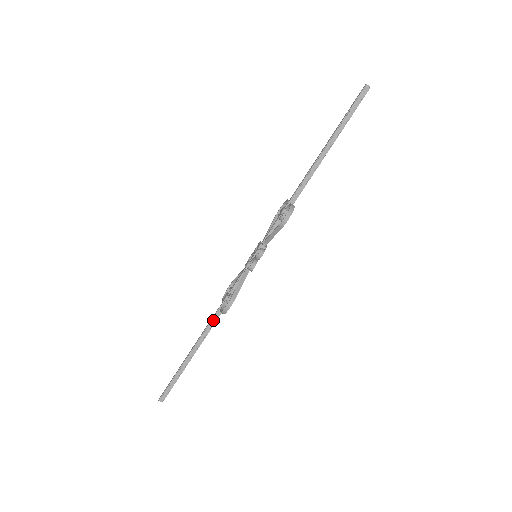
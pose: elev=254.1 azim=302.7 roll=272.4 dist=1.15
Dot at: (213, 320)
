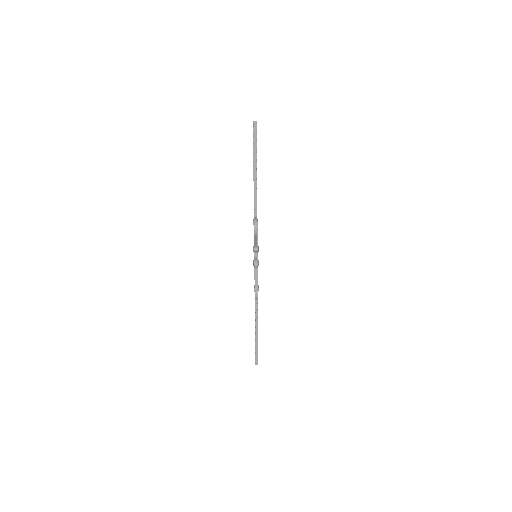
Dot at: (256, 305)
